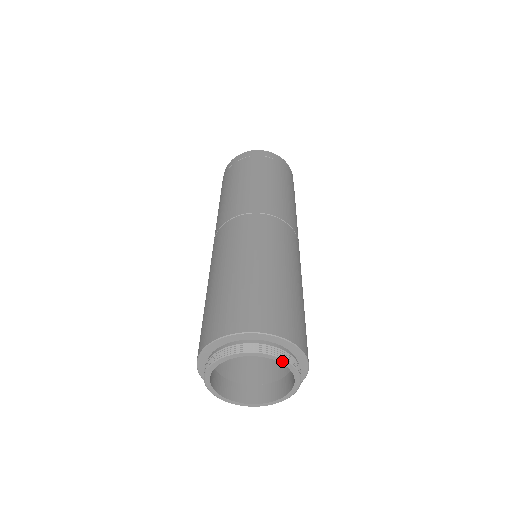
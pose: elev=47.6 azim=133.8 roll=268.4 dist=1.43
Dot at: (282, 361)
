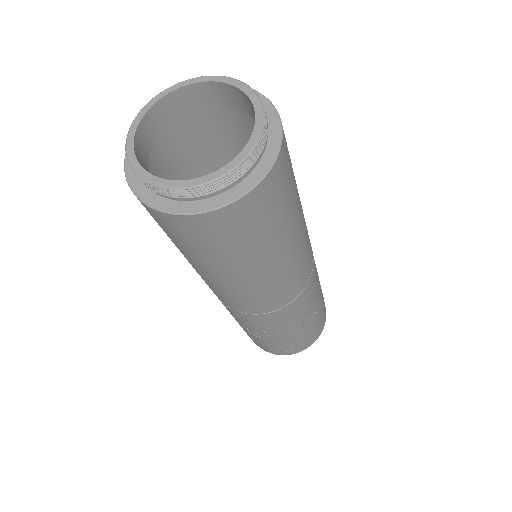
Dot at: (254, 99)
